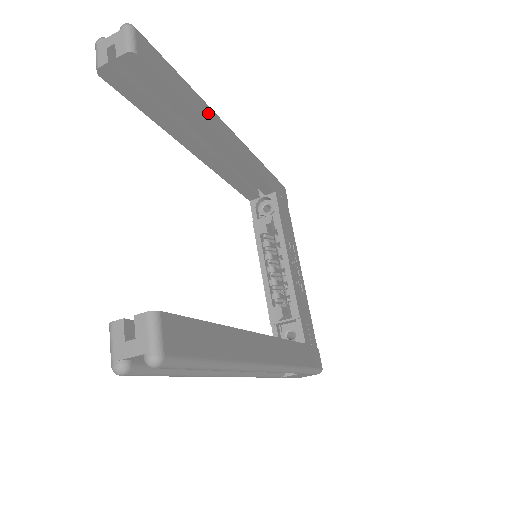
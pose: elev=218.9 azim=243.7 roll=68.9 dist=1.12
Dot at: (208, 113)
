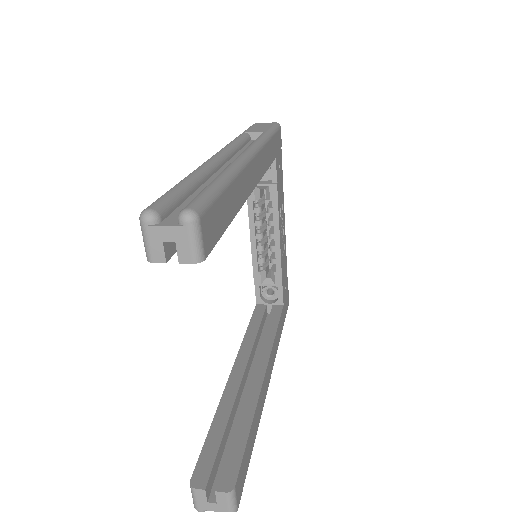
Dot at: (242, 183)
